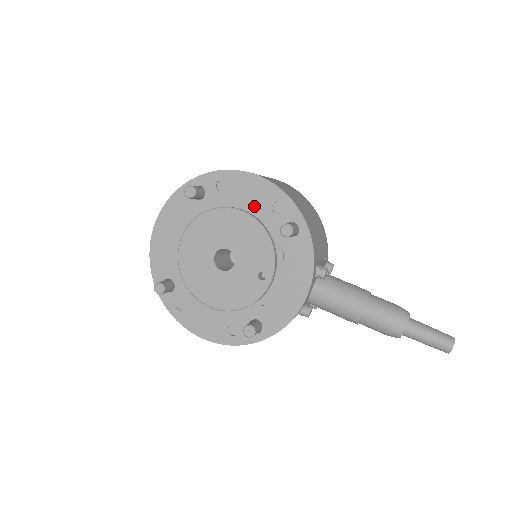
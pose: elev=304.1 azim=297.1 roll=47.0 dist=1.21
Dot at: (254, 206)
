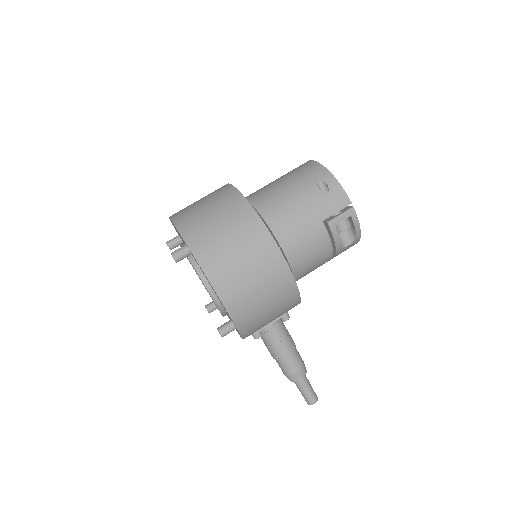
Dot at: occluded
